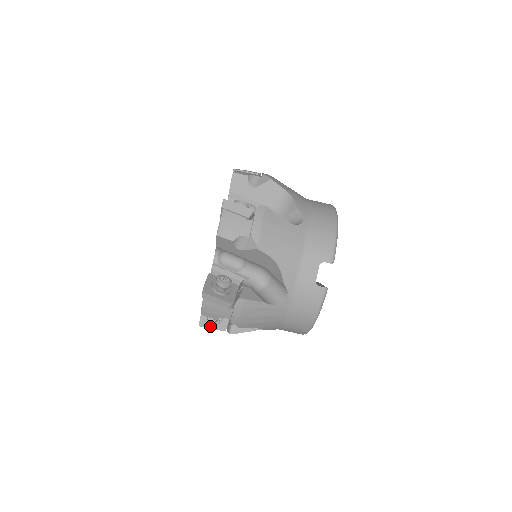
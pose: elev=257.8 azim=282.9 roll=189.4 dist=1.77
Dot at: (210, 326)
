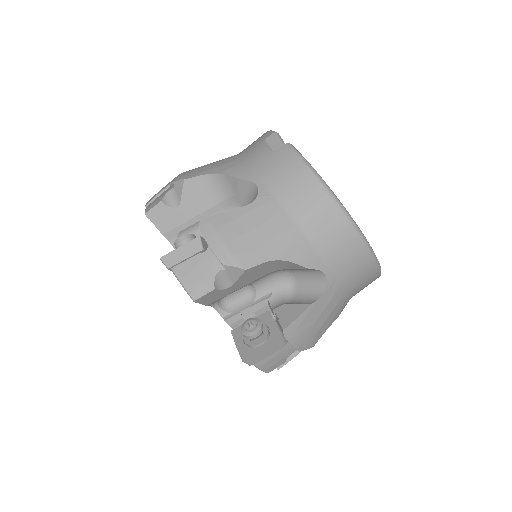
Dot at: (259, 351)
